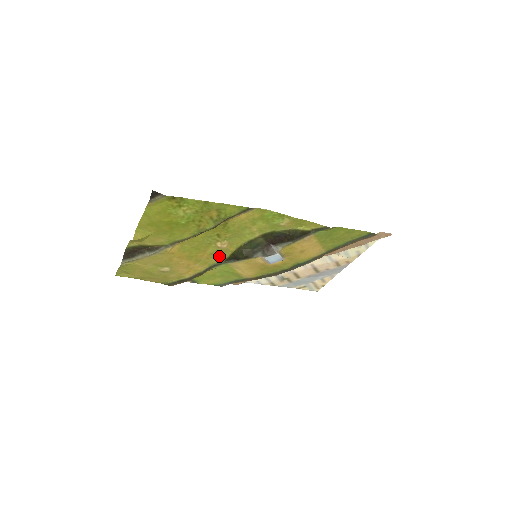
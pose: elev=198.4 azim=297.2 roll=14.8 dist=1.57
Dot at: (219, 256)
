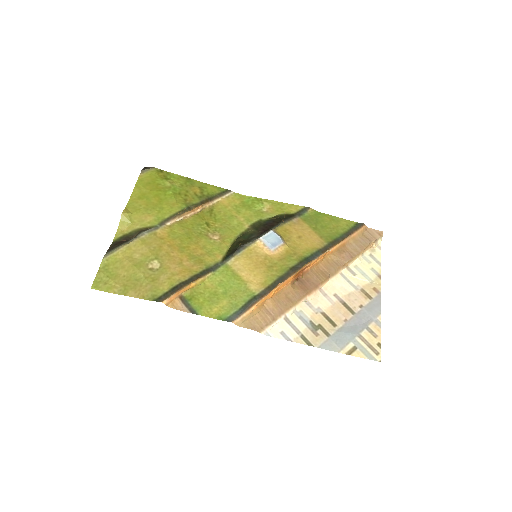
Dot at: (214, 254)
